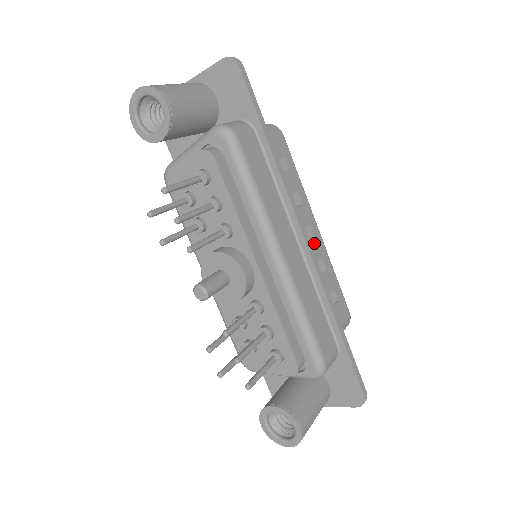
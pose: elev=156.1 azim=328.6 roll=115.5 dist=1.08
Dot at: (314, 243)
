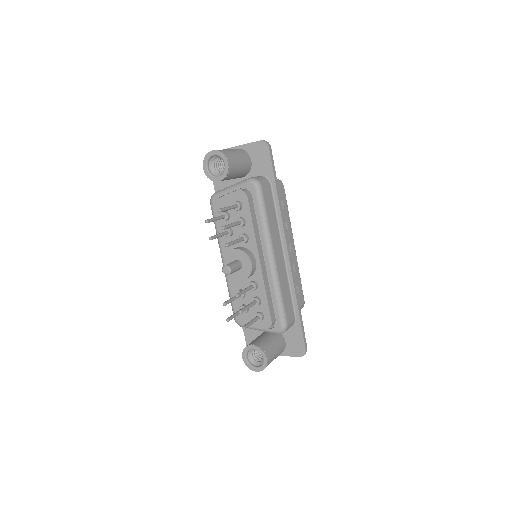
Dot at: (291, 254)
